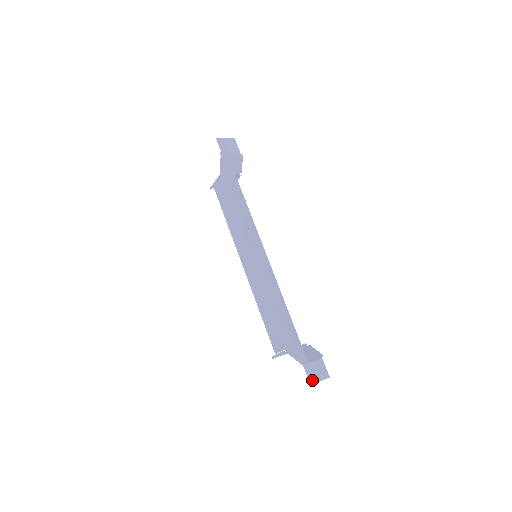
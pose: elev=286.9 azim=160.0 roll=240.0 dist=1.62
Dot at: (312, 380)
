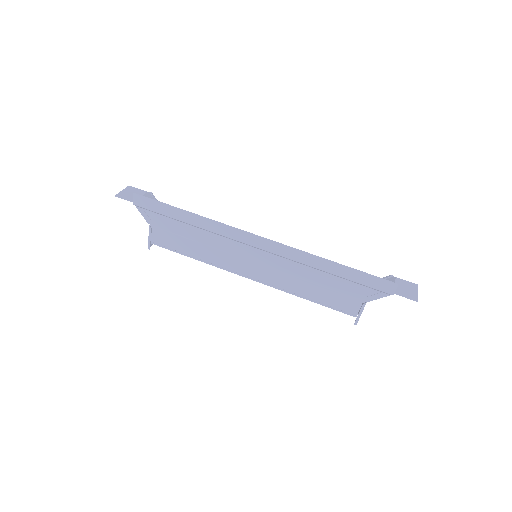
Dot at: (413, 298)
